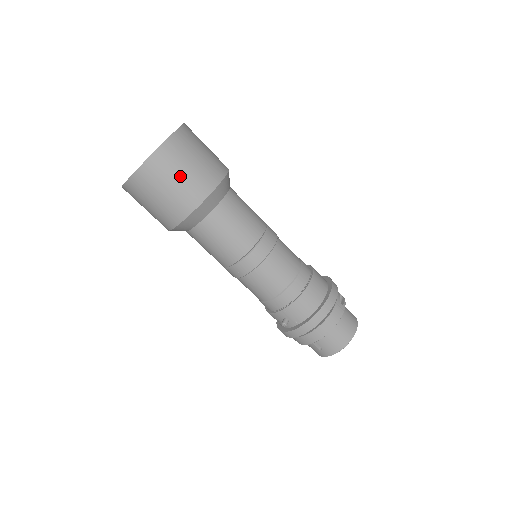
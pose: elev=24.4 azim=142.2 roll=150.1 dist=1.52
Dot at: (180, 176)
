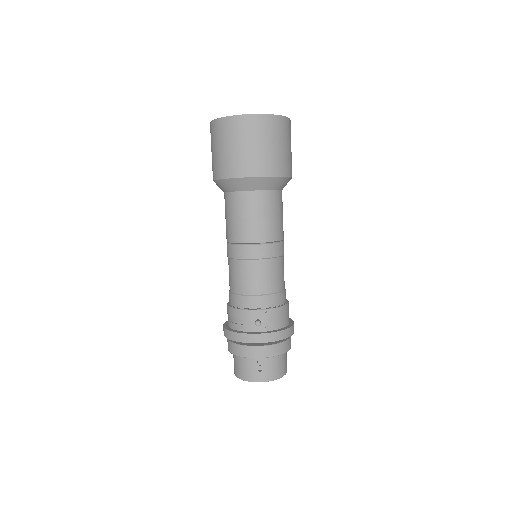
Dot at: (284, 146)
